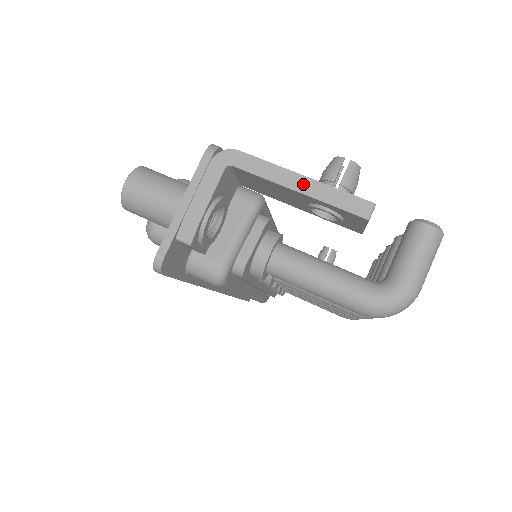
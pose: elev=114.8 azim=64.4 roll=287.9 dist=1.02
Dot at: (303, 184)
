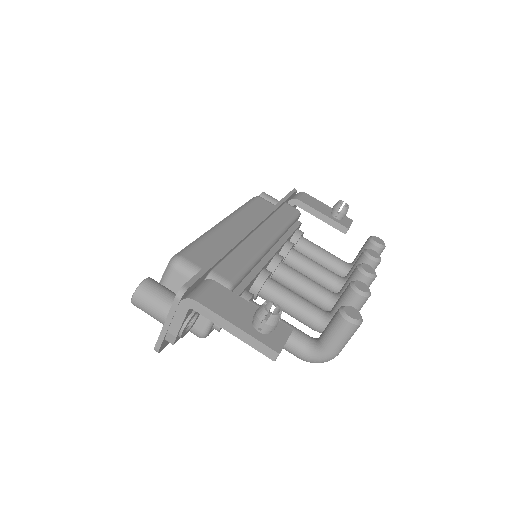
Dot at: (236, 331)
